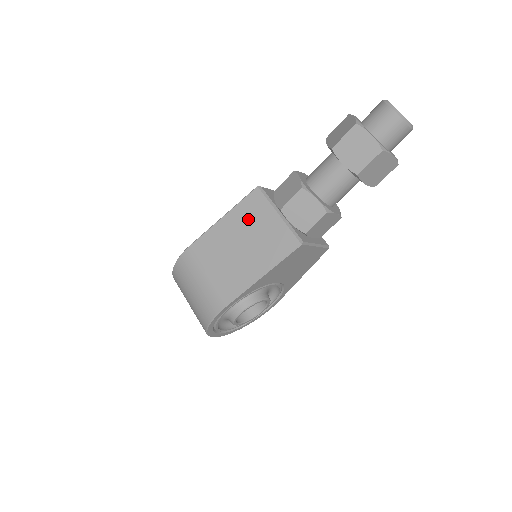
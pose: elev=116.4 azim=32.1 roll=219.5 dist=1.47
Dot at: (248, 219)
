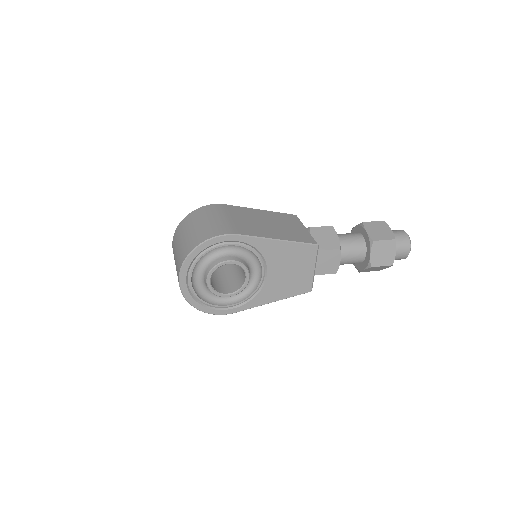
Dot at: (281, 219)
